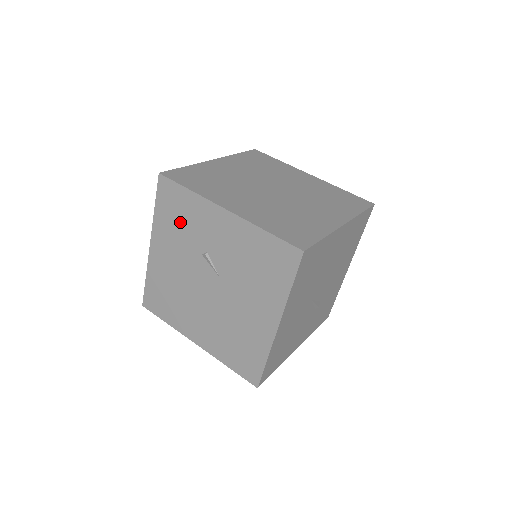
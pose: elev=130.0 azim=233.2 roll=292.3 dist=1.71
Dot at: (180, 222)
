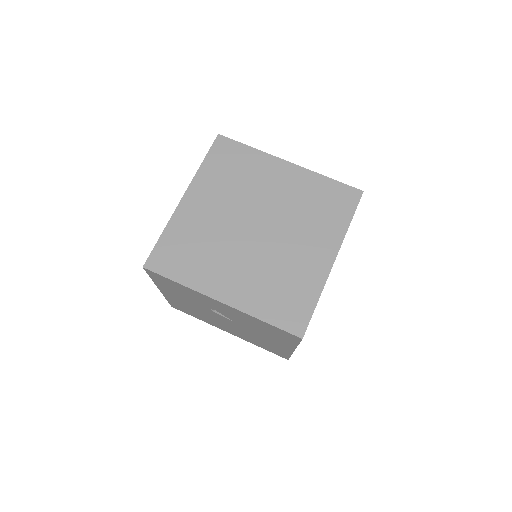
Dot at: (181, 292)
